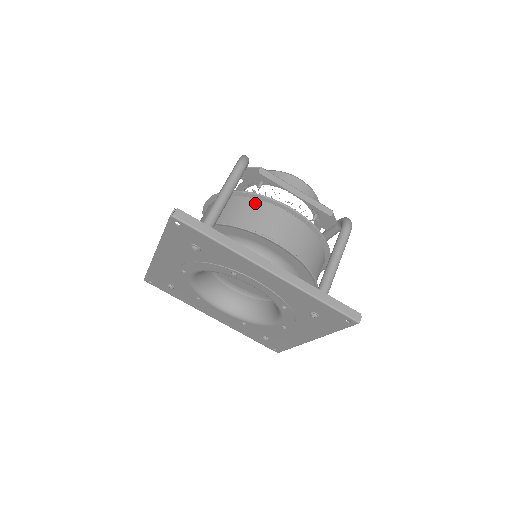
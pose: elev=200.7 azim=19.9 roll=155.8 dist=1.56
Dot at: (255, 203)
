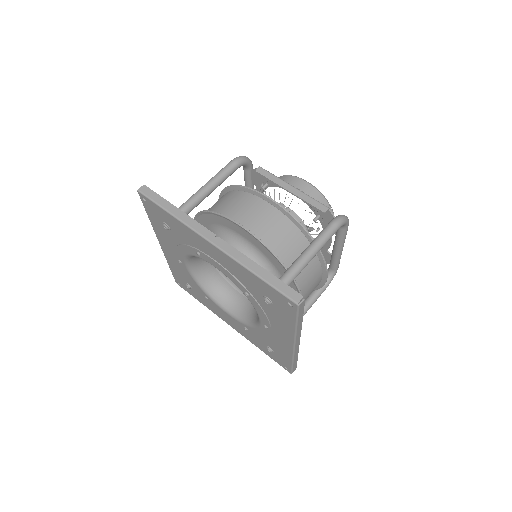
Dot at: (239, 194)
